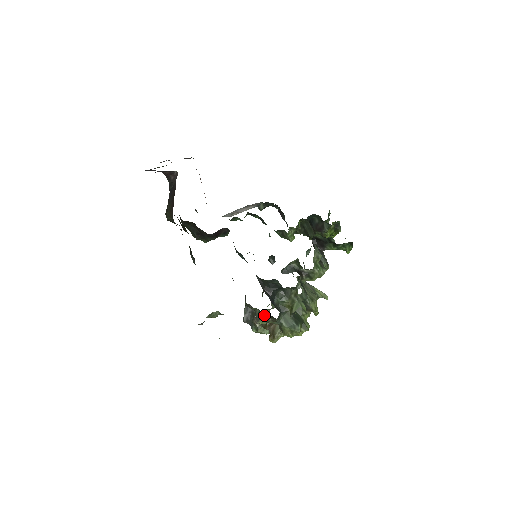
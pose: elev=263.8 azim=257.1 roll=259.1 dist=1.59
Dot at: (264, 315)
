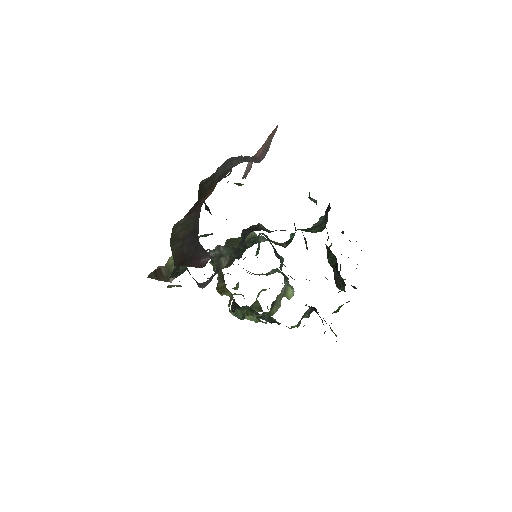
Dot at: occluded
